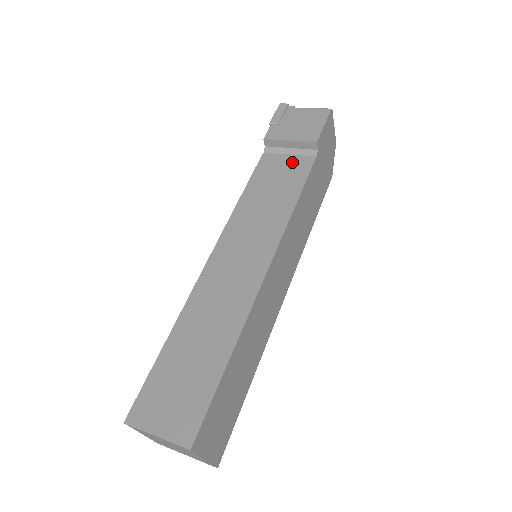
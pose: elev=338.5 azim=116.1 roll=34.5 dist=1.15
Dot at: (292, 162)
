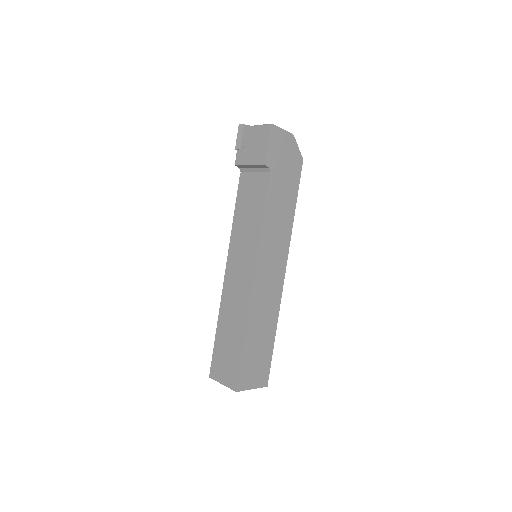
Dot at: (257, 180)
